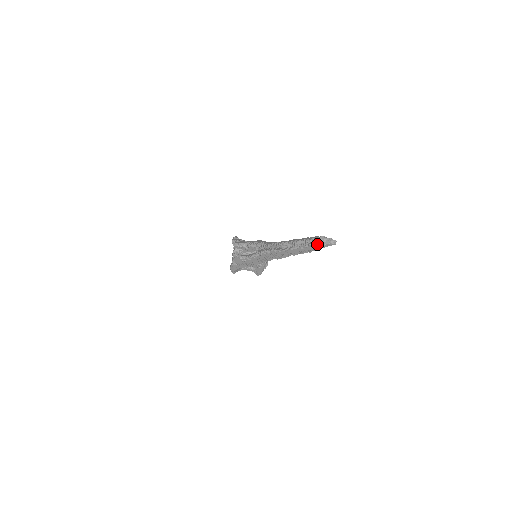
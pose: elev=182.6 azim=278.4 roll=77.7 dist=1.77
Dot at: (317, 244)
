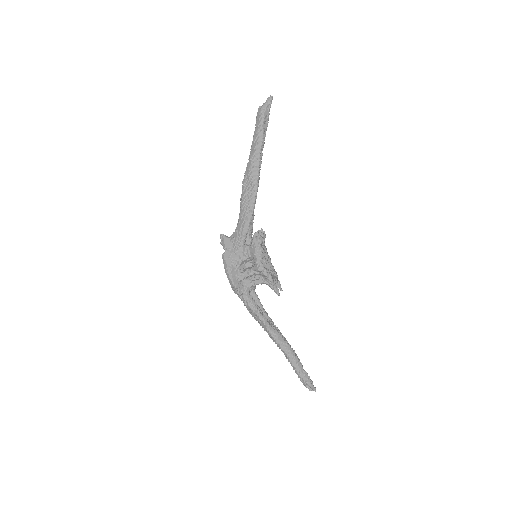
Dot at: (258, 108)
